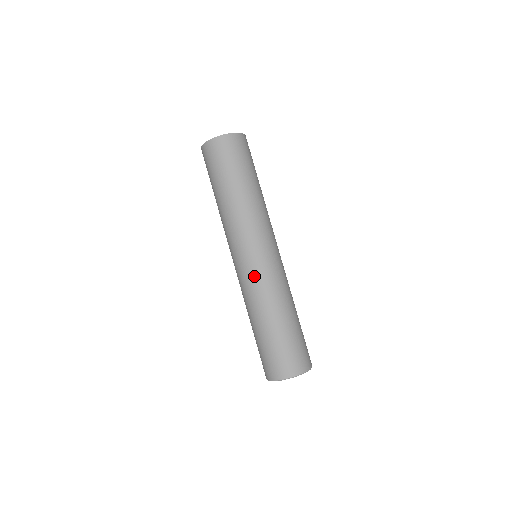
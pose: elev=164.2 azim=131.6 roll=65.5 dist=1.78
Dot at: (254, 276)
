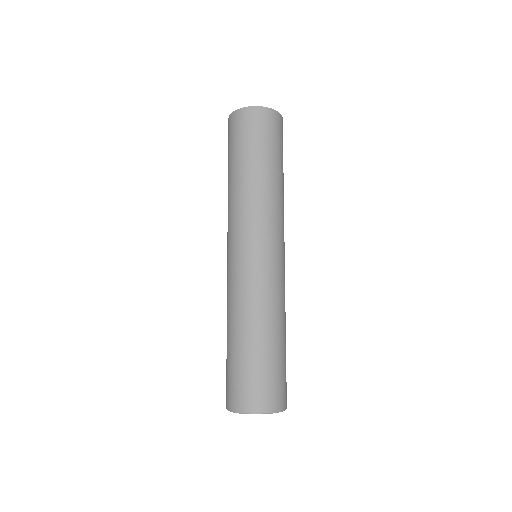
Dot at: (261, 275)
